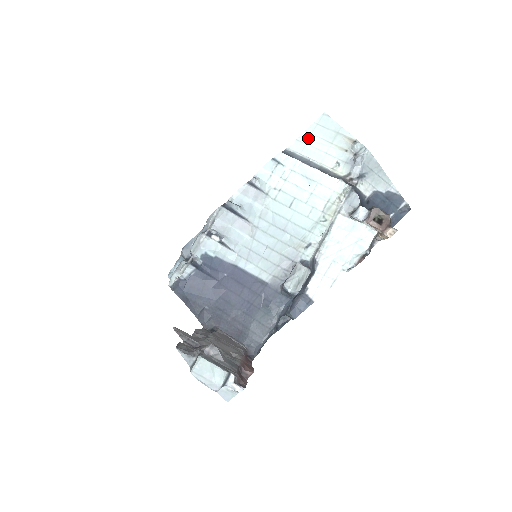
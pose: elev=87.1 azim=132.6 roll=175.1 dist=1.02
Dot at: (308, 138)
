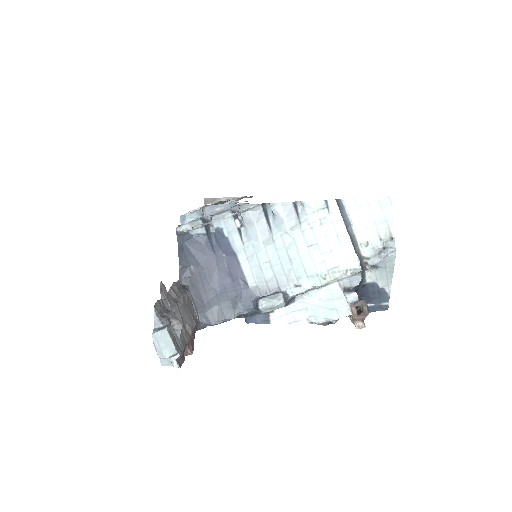
Dot at: (363, 205)
